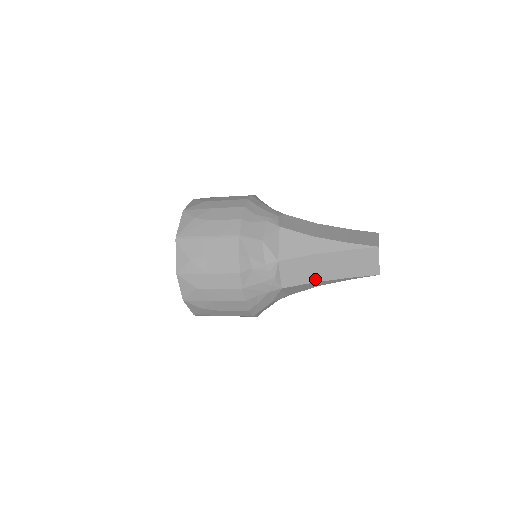
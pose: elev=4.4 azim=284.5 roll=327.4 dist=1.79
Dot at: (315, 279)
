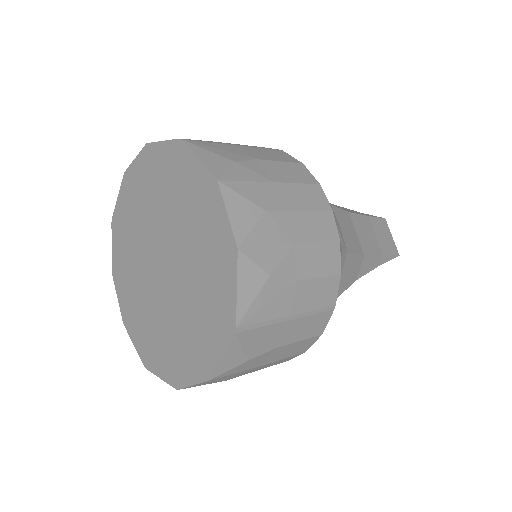
Dot at: (362, 250)
